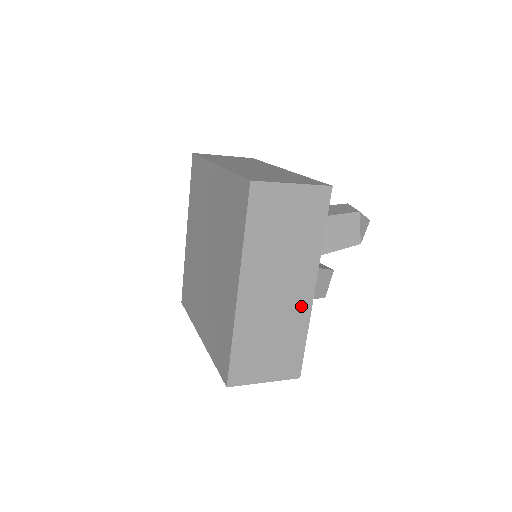
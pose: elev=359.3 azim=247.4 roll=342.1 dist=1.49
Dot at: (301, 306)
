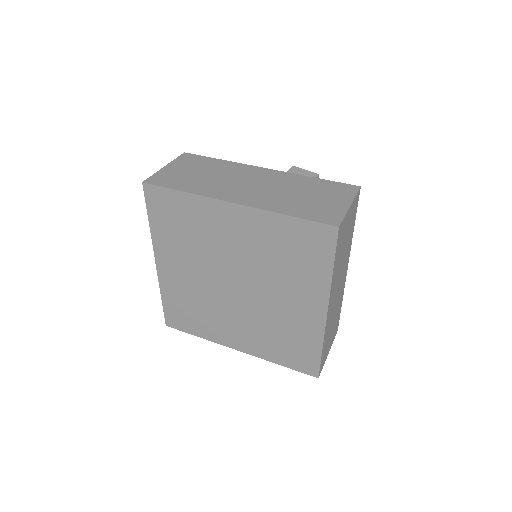
Dot at: (343, 286)
